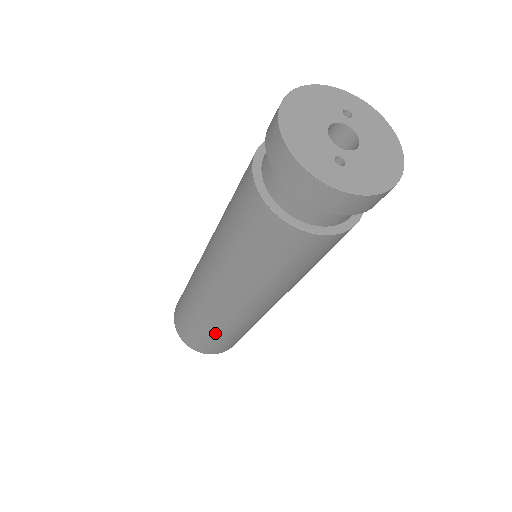
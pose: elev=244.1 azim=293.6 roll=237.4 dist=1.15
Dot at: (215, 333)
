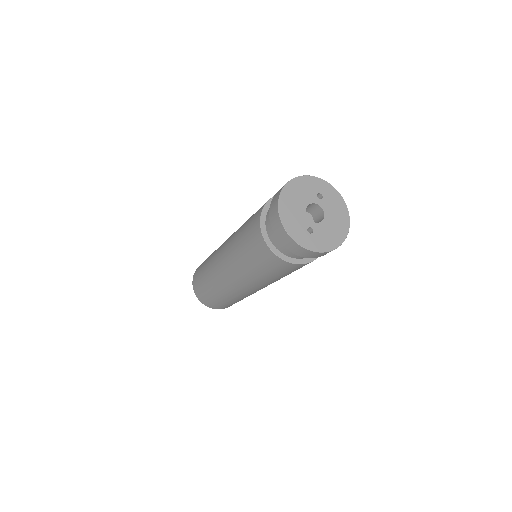
Dot at: (223, 299)
